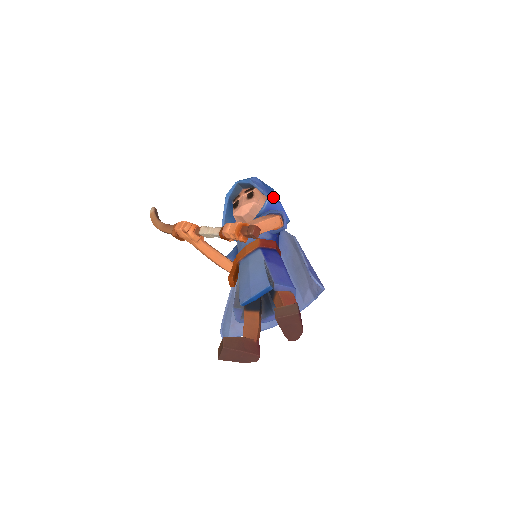
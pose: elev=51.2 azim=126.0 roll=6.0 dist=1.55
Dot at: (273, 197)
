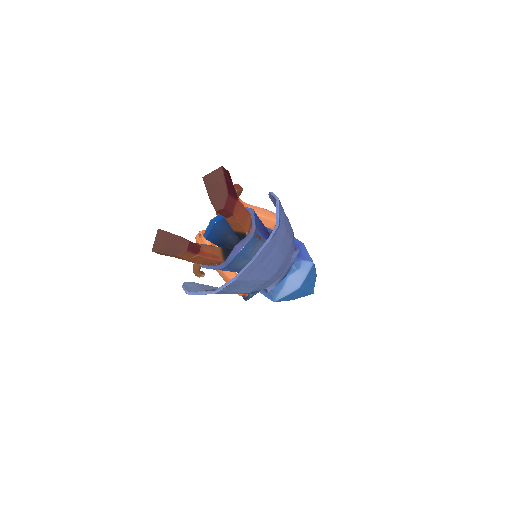
Dot at: occluded
